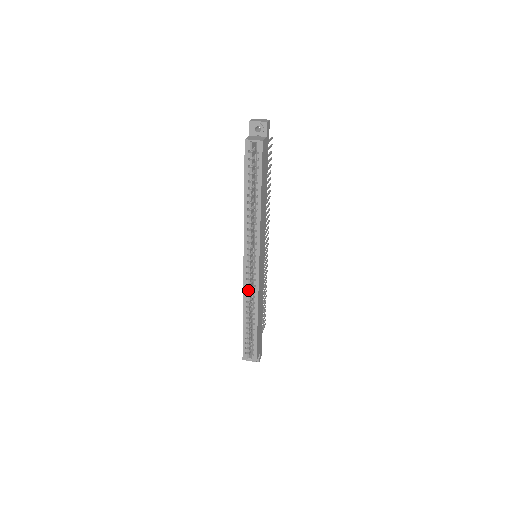
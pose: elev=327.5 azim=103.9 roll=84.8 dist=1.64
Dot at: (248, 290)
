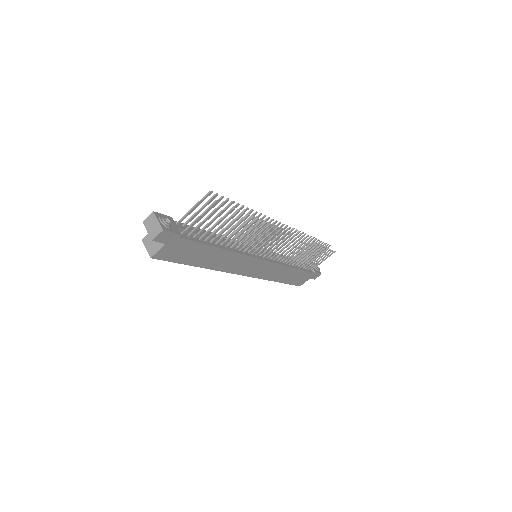
Dot at: occluded
